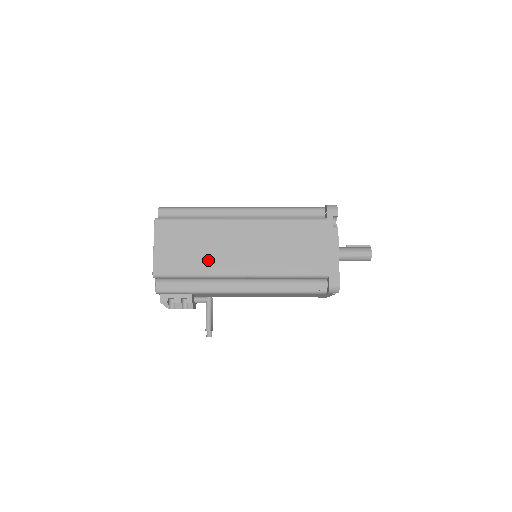
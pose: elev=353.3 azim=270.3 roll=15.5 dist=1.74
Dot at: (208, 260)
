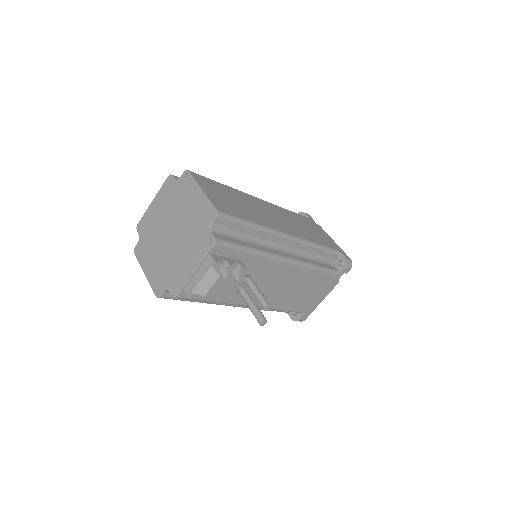
Dot at: (256, 216)
